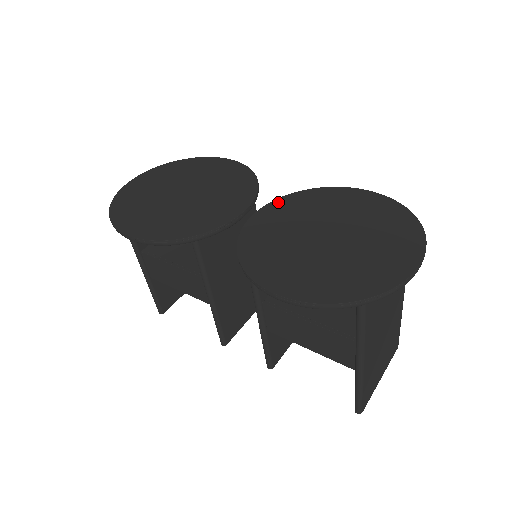
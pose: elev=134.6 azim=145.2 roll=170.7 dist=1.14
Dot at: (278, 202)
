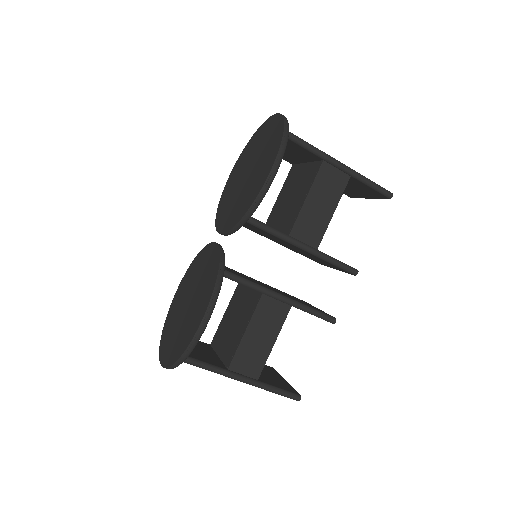
Dot at: (217, 224)
